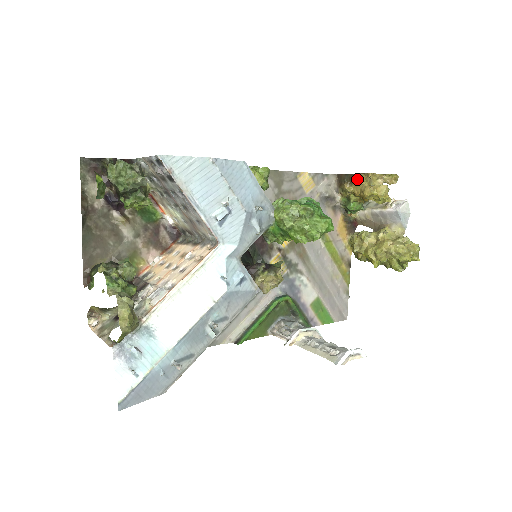
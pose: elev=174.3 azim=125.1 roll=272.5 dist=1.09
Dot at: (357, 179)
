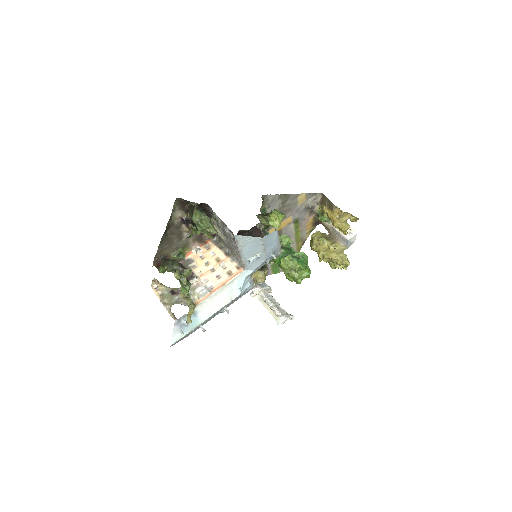
Dot at: (334, 209)
